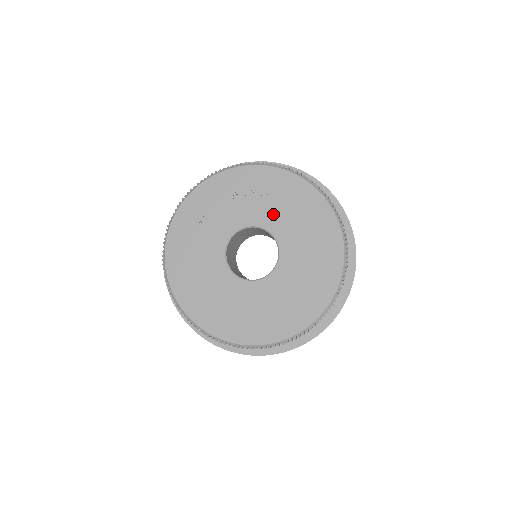
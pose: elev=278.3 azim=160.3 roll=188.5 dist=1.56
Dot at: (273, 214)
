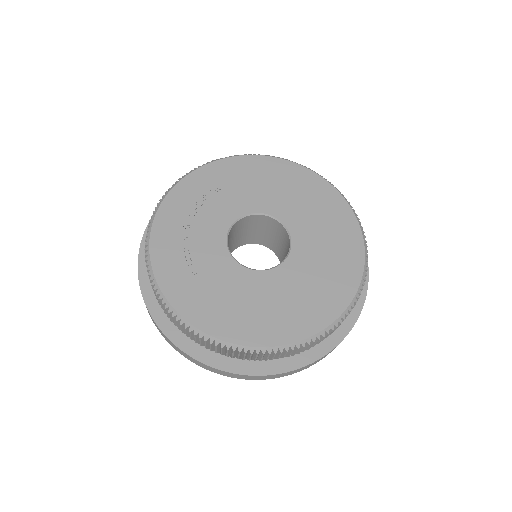
Dot at: (234, 201)
